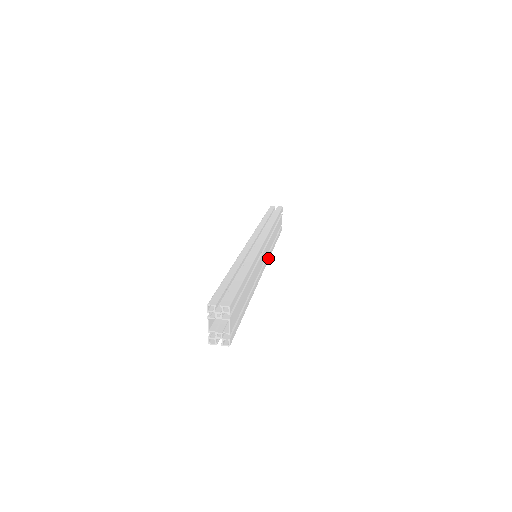
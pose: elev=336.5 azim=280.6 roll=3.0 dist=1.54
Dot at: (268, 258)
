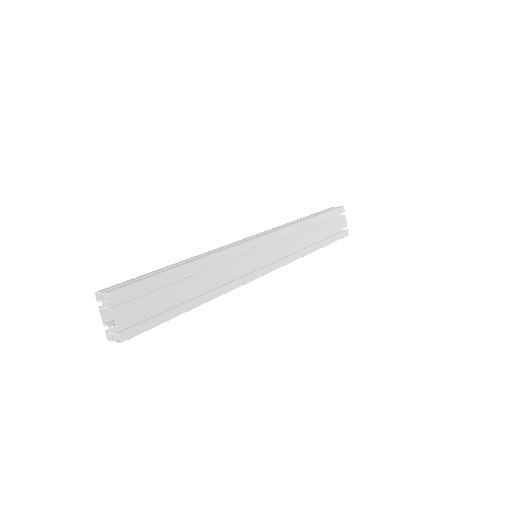
Dot at: (287, 261)
